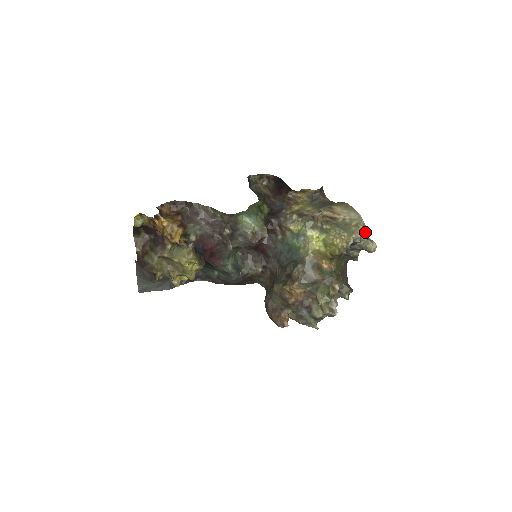
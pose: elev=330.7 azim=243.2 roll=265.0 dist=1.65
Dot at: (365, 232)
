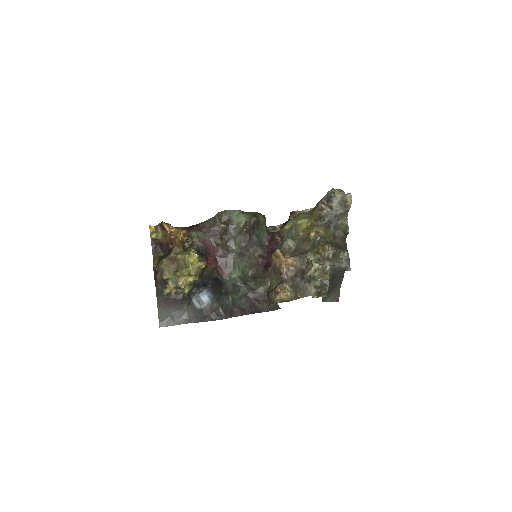
Dot at: (340, 192)
